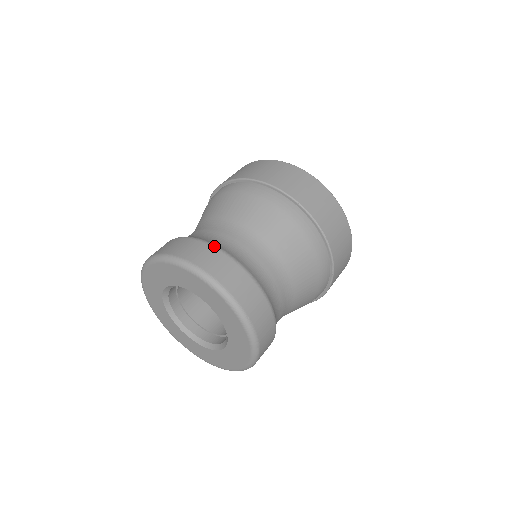
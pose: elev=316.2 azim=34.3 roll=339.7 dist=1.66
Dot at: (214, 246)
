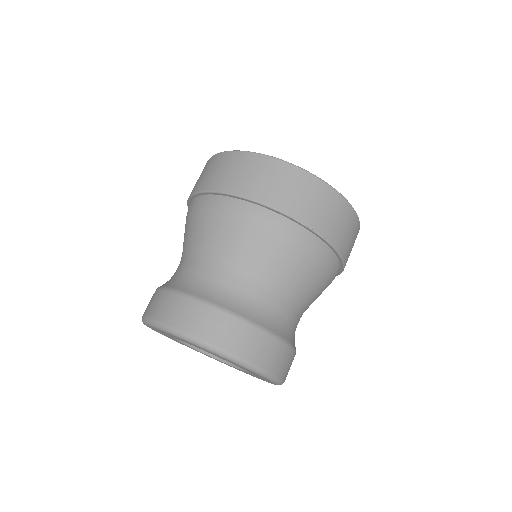
Dot at: (216, 307)
